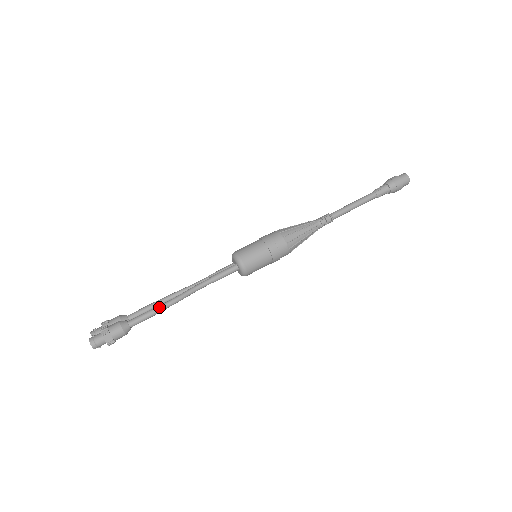
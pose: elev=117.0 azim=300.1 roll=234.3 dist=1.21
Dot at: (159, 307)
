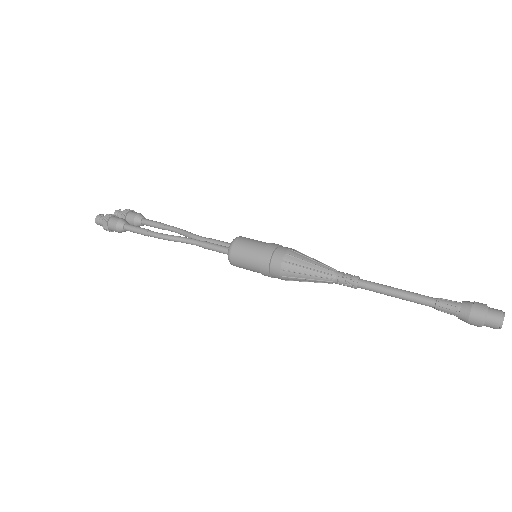
Dot at: (149, 232)
